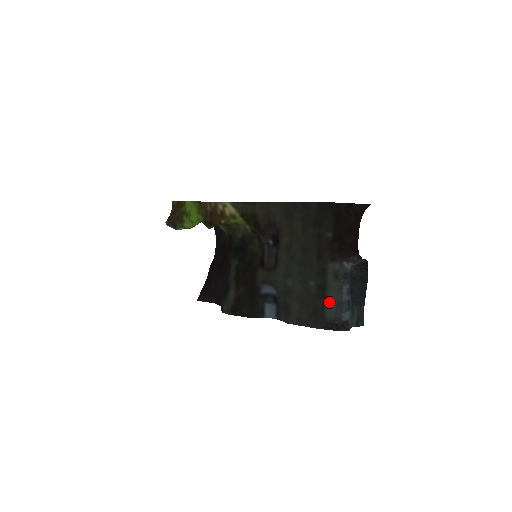
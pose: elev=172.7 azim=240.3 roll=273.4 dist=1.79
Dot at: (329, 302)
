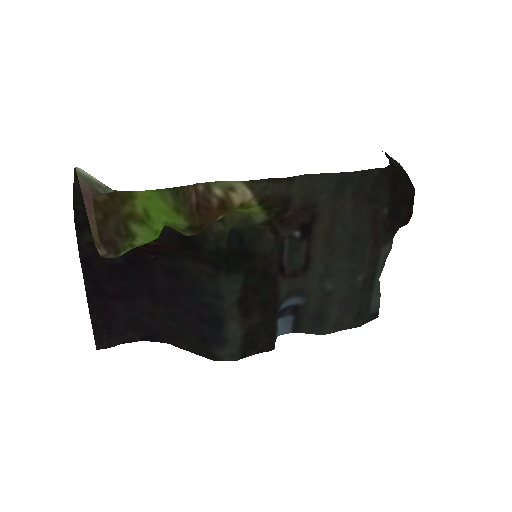
Dot at: (376, 293)
